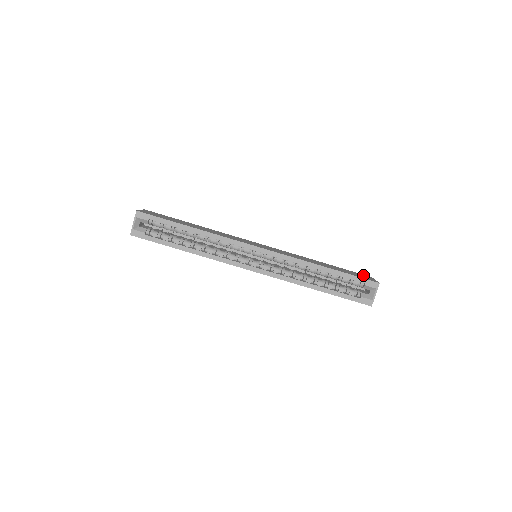
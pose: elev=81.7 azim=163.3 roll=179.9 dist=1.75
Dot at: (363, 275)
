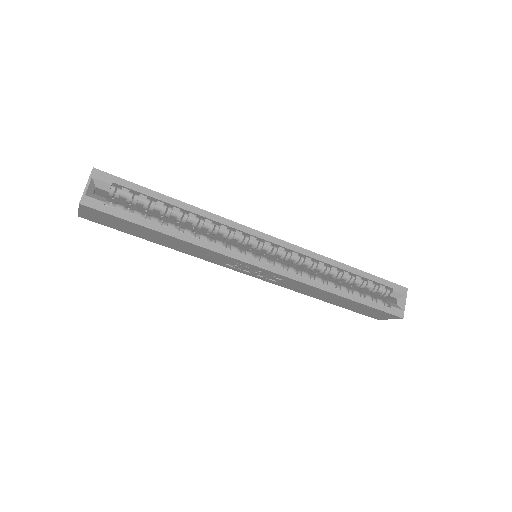
Dot at: occluded
